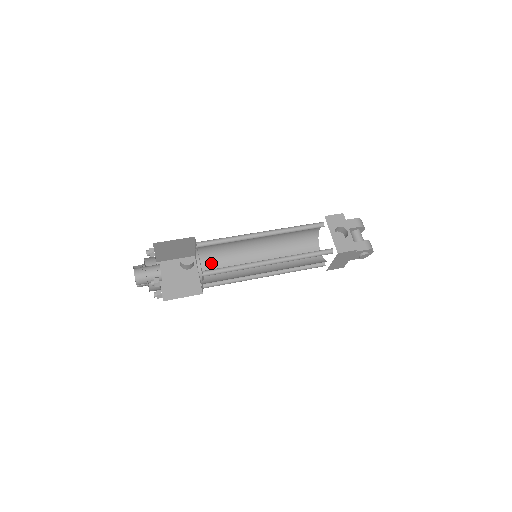
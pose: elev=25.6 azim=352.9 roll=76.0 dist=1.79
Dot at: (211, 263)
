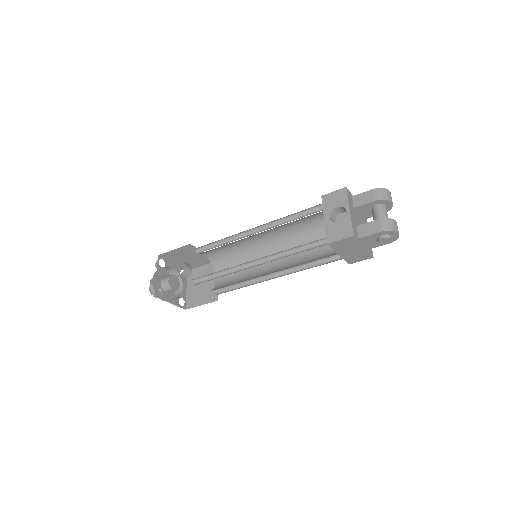
Dot at: (226, 267)
